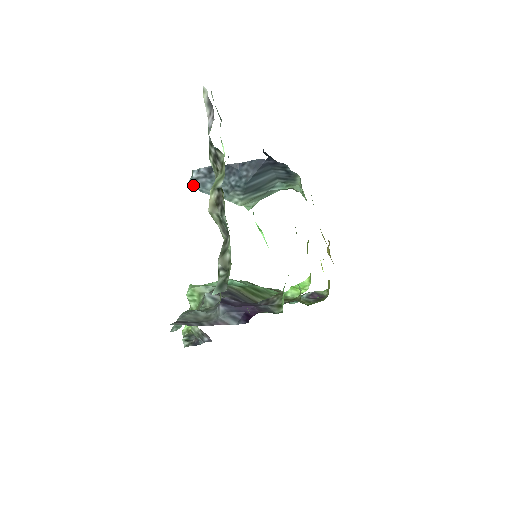
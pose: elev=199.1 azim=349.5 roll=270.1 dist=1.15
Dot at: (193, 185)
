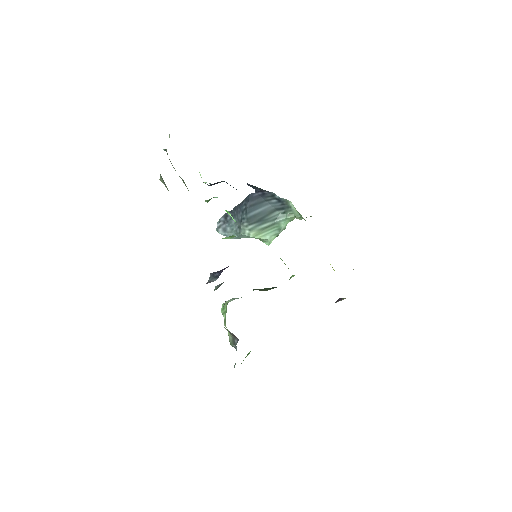
Dot at: (219, 232)
